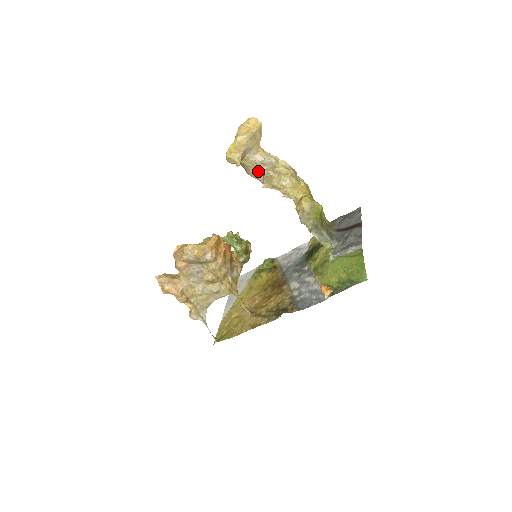
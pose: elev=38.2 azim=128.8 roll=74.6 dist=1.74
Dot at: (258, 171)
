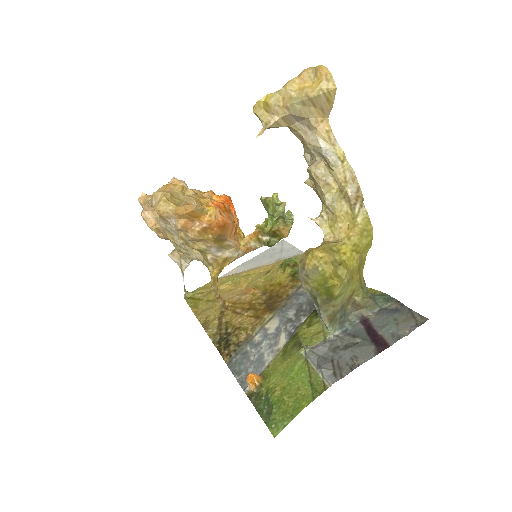
Dot at: (310, 155)
